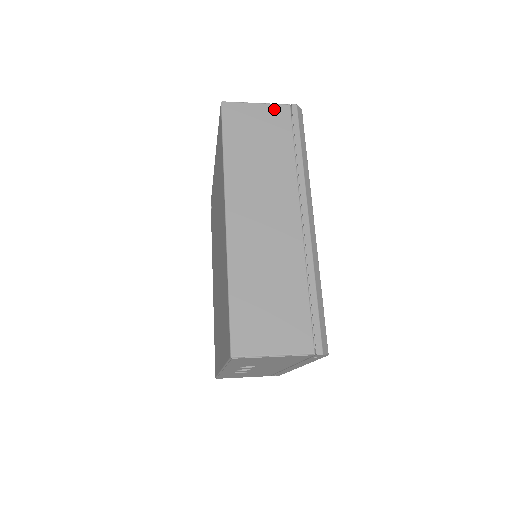
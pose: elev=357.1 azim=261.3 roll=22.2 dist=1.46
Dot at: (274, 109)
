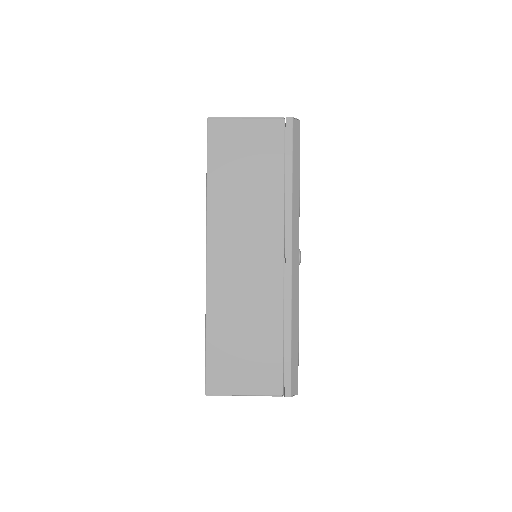
Dot at: (266, 125)
